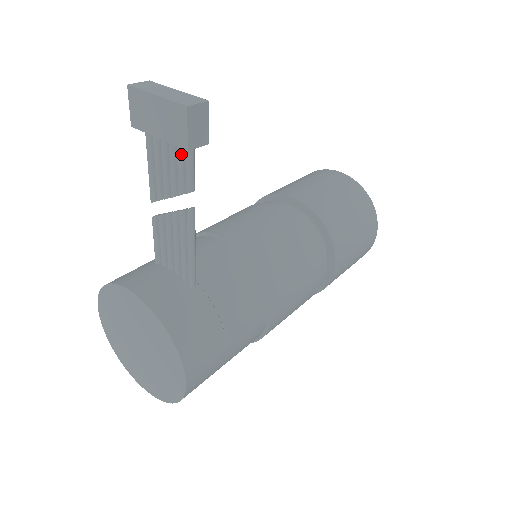
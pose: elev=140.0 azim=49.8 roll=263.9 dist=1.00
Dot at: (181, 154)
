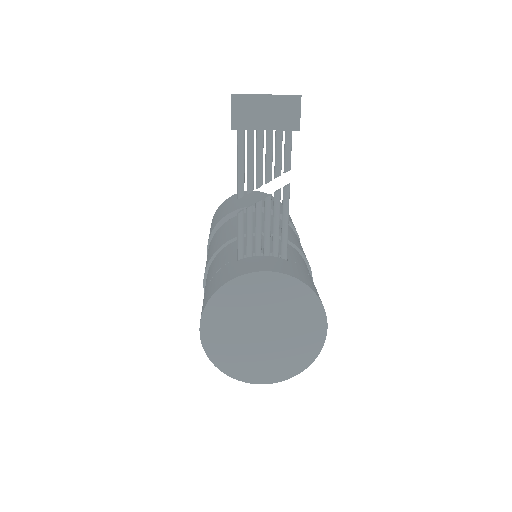
Dot at: (281, 140)
